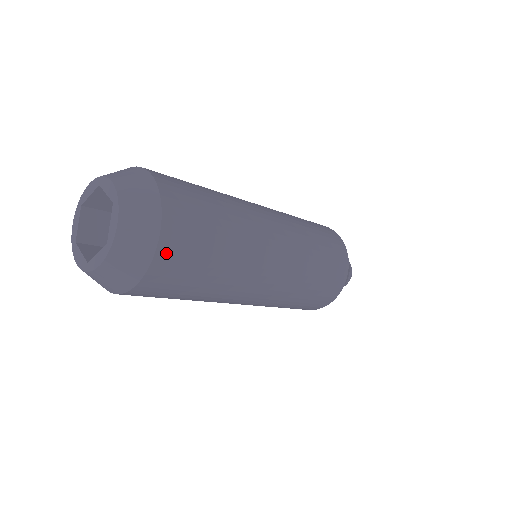
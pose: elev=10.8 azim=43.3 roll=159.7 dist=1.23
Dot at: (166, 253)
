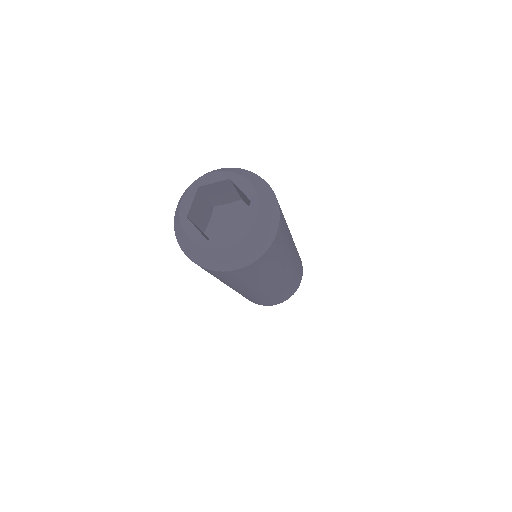
Dot at: (270, 250)
